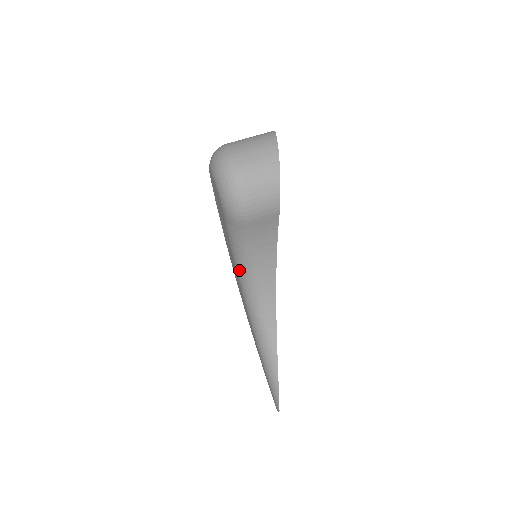
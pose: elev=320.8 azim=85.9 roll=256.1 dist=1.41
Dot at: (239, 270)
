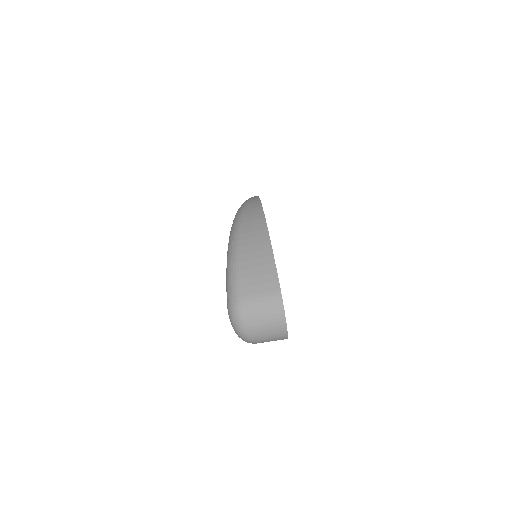
Dot at: occluded
